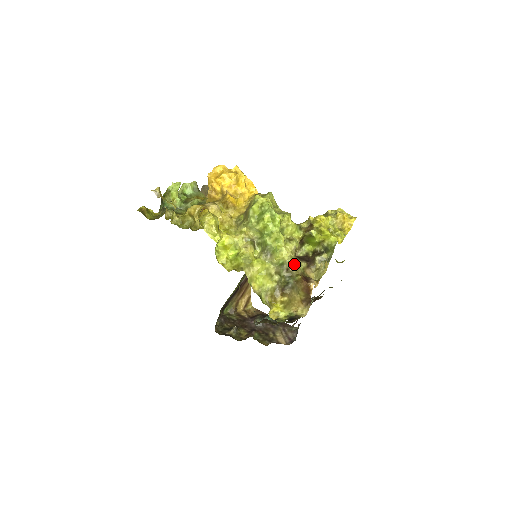
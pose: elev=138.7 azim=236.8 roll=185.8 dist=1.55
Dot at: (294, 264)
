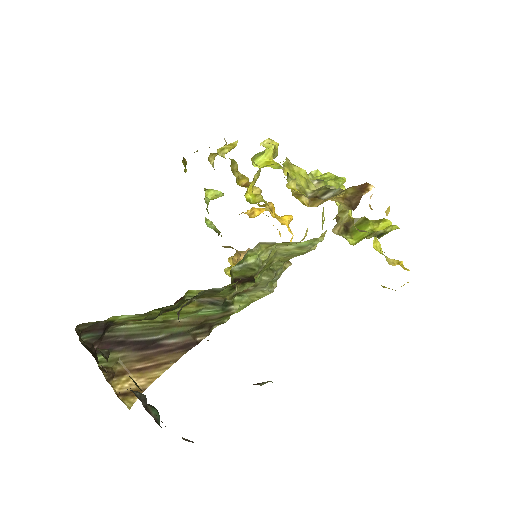
Dot at: occluded
